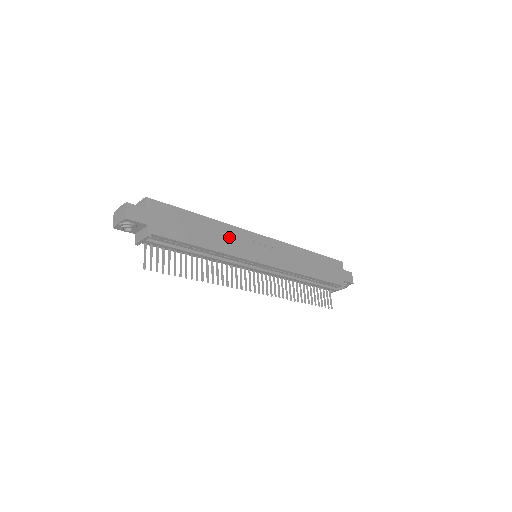
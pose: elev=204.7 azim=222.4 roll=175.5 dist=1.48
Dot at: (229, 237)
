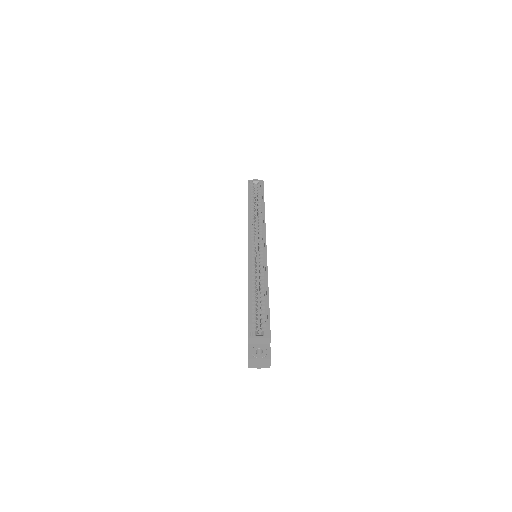
Dot at: occluded
